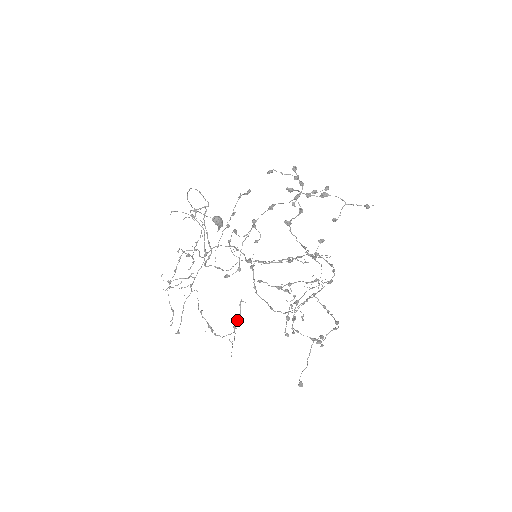
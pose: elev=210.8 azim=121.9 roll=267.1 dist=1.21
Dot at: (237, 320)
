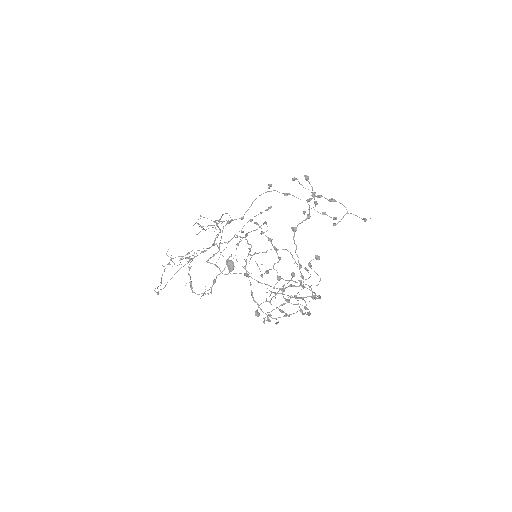
Dot at: (220, 273)
